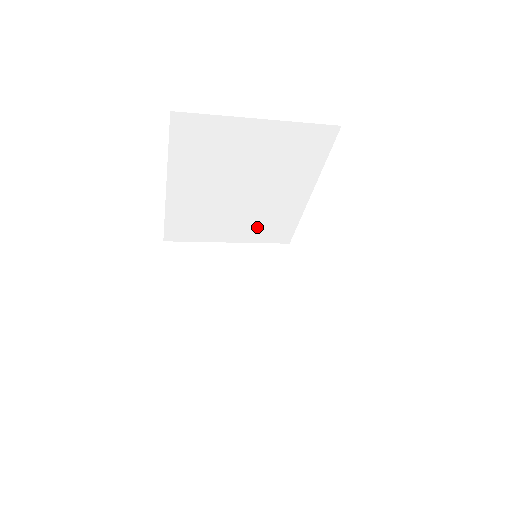
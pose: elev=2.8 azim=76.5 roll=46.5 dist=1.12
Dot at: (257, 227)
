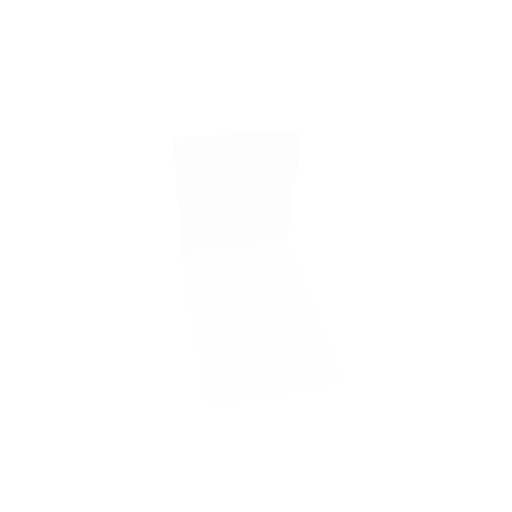
Dot at: occluded
